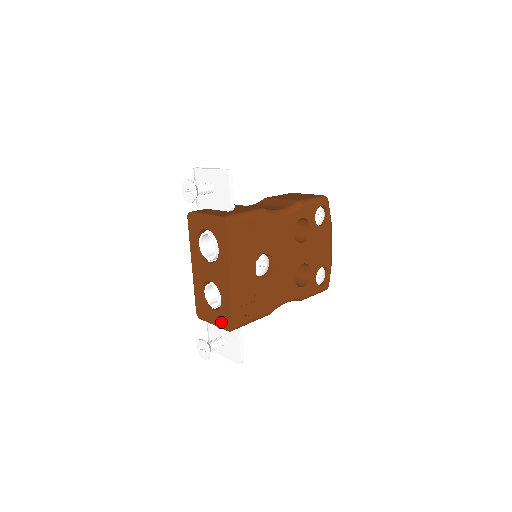
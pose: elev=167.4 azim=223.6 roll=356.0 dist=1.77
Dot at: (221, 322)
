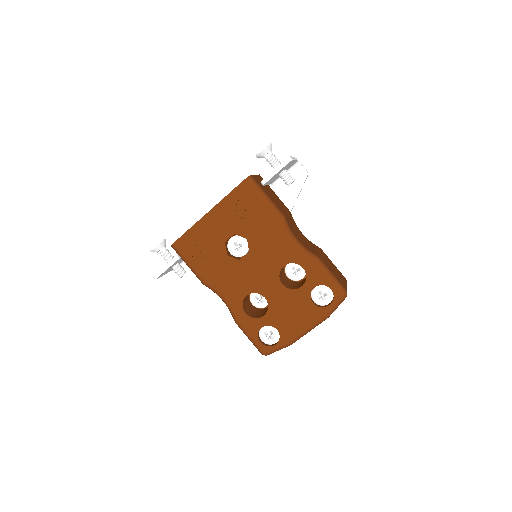
Dot at: occluded
